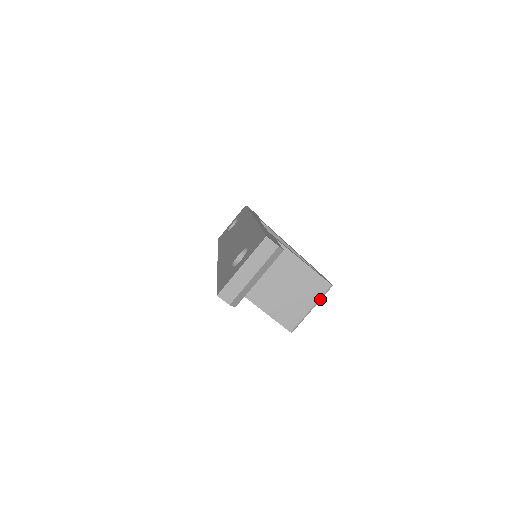
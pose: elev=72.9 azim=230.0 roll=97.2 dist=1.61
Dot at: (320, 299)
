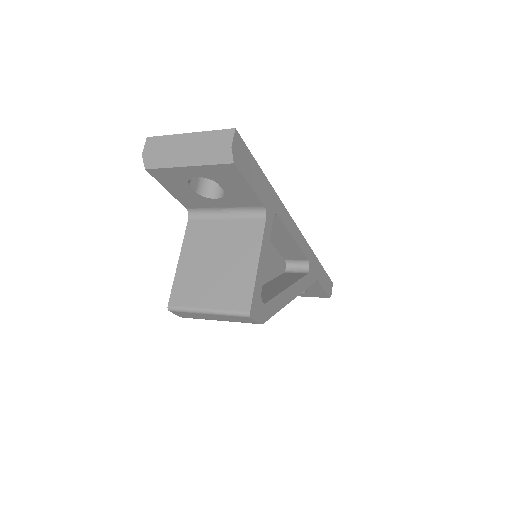
Dot at: (225, 312)
